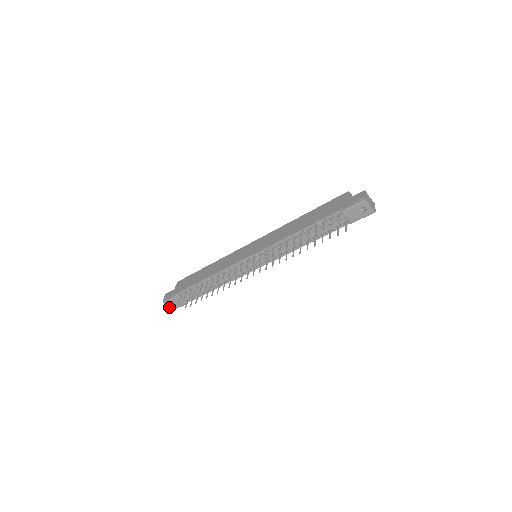
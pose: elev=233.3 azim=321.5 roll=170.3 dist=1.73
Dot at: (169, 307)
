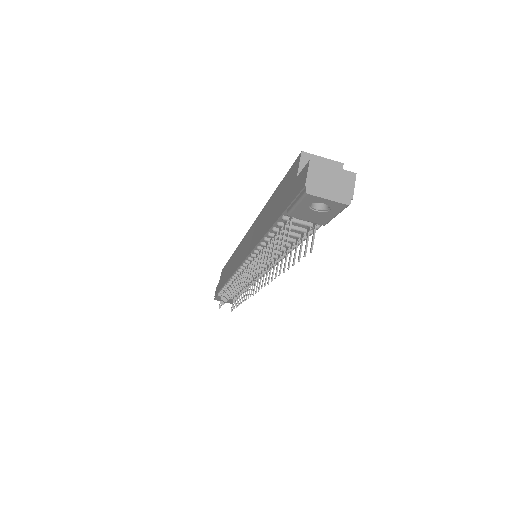
Dot at: (225, 302)
